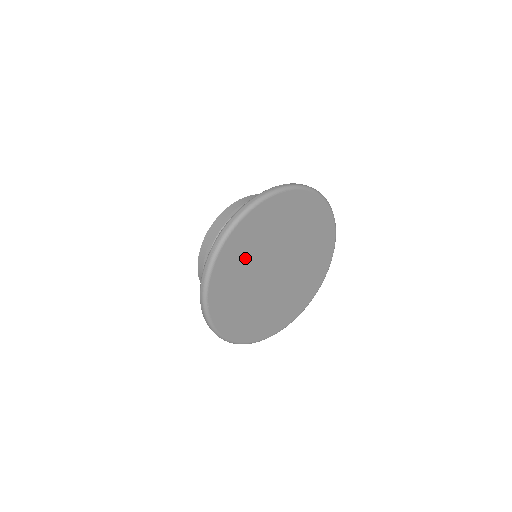
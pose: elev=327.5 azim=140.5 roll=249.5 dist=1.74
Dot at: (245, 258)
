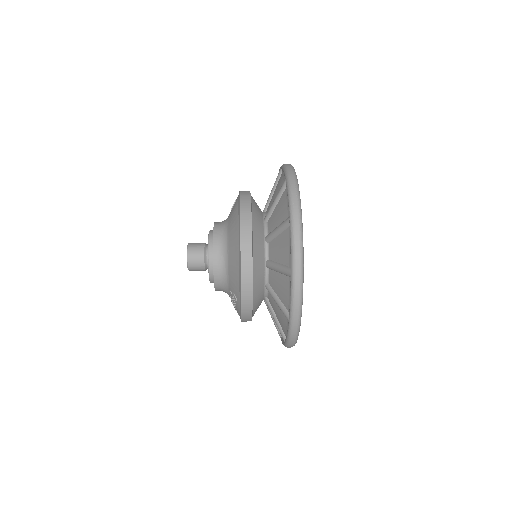
Dot at: occluded
